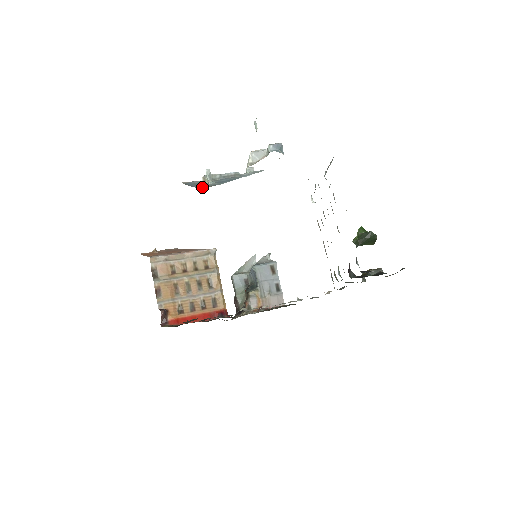
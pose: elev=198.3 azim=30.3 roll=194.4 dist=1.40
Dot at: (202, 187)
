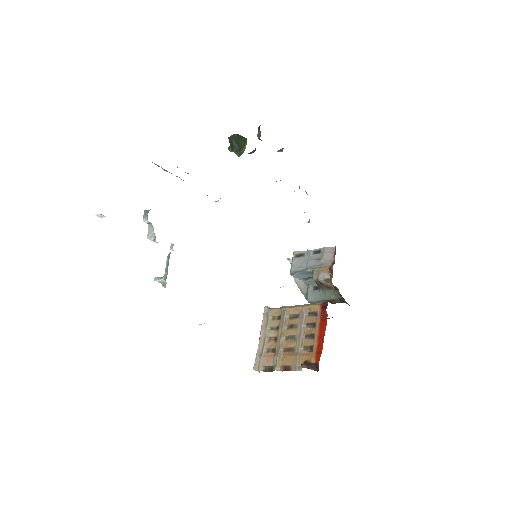
Dot at: occluded
